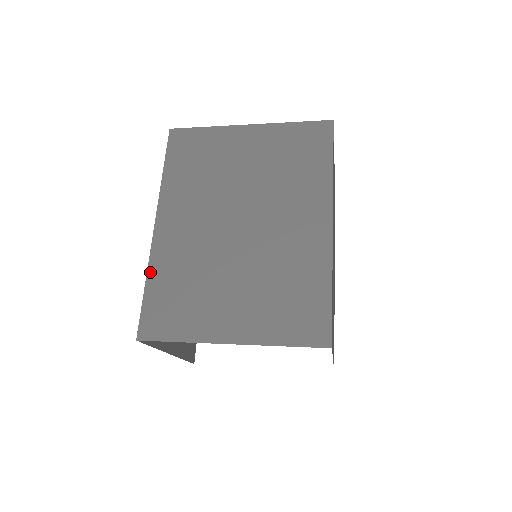
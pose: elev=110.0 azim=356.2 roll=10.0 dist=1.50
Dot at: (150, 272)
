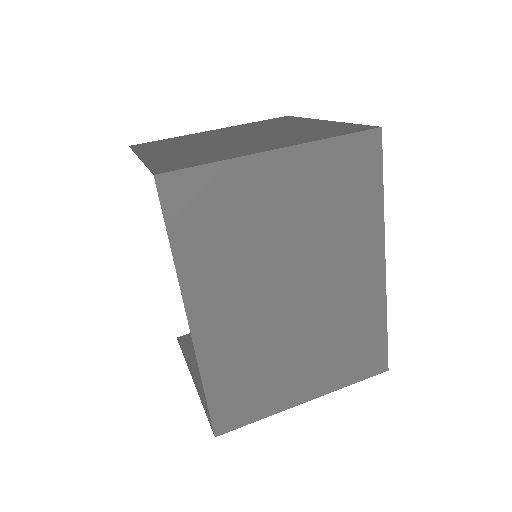
Dot at: (205, 375)
